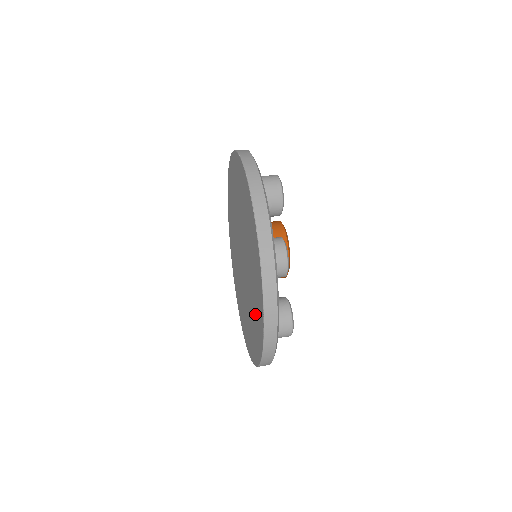
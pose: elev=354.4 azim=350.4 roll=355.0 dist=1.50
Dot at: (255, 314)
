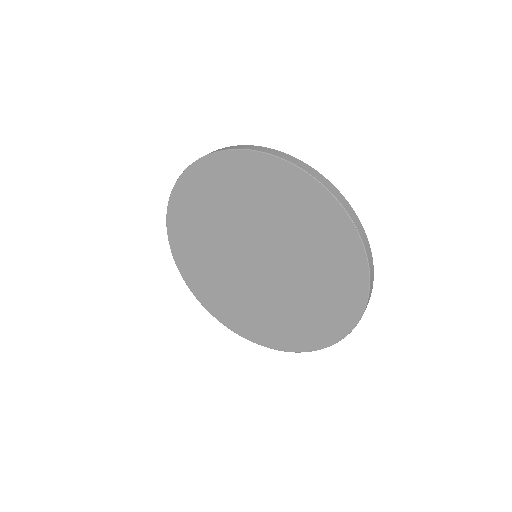
Dot at: (329, 289)
